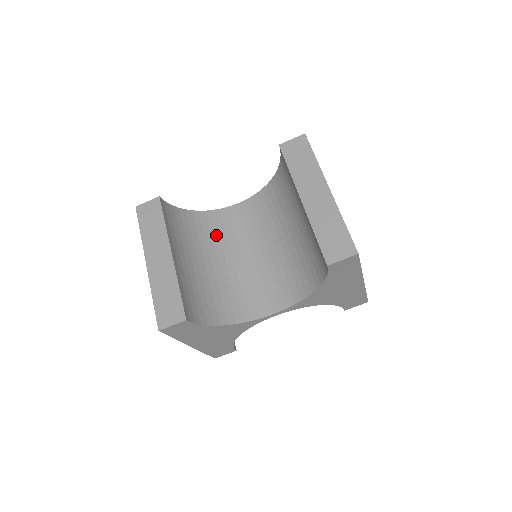
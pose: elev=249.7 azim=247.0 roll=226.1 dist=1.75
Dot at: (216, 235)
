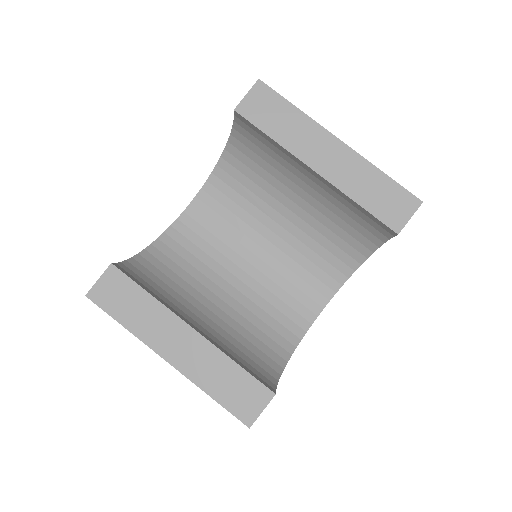
Dot at: (195, 260)
